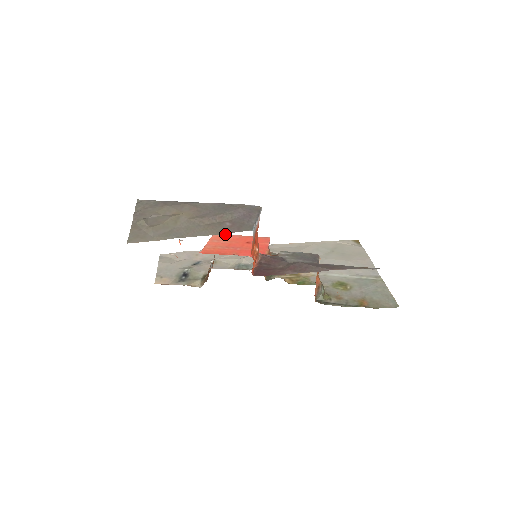
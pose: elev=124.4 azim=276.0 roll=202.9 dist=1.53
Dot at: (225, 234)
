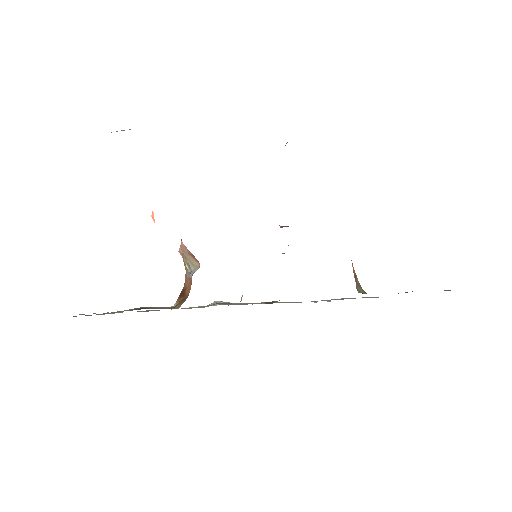
Dot at: occluded
